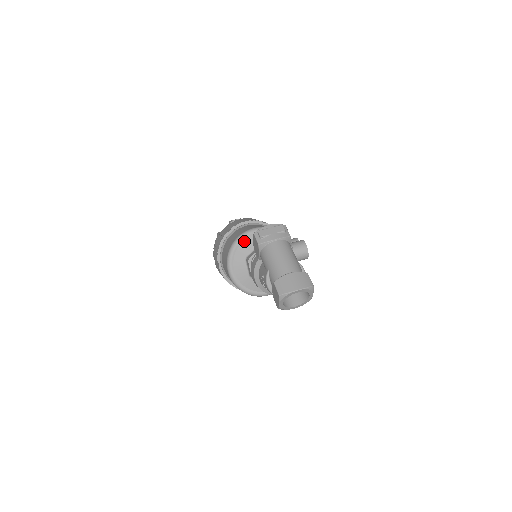
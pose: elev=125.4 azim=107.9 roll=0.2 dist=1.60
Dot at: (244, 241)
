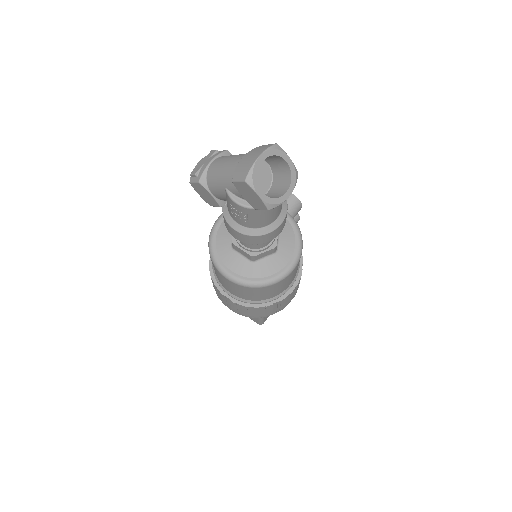
Dot at: (217, 235)
